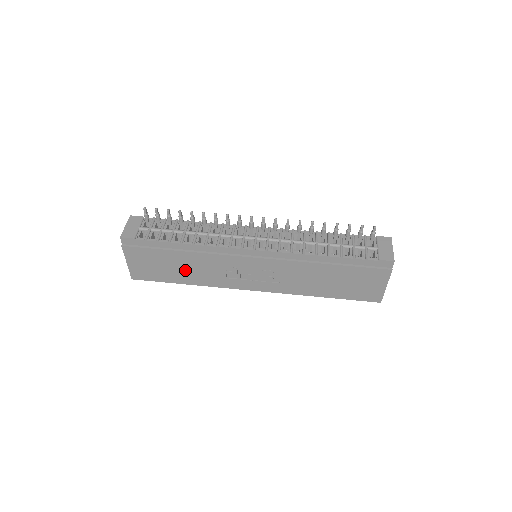
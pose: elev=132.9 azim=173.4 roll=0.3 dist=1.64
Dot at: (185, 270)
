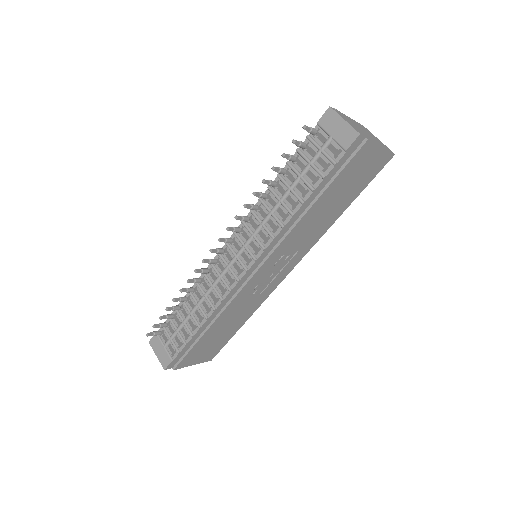
Dot at: (229, 325)
